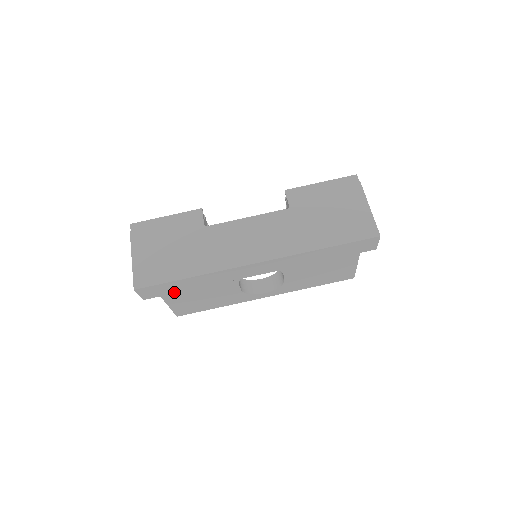
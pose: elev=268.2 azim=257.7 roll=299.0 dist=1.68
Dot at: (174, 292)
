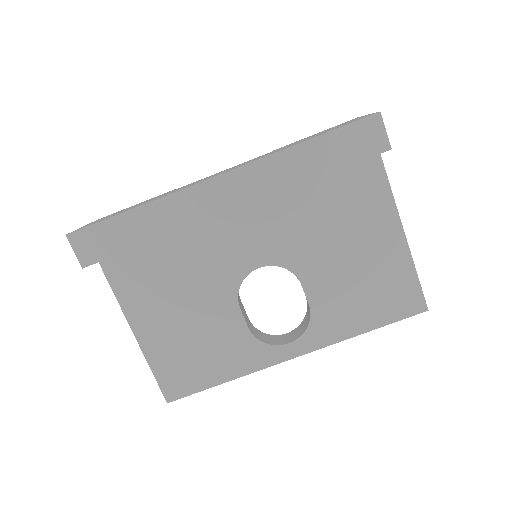
Dot at: (121, 250)
